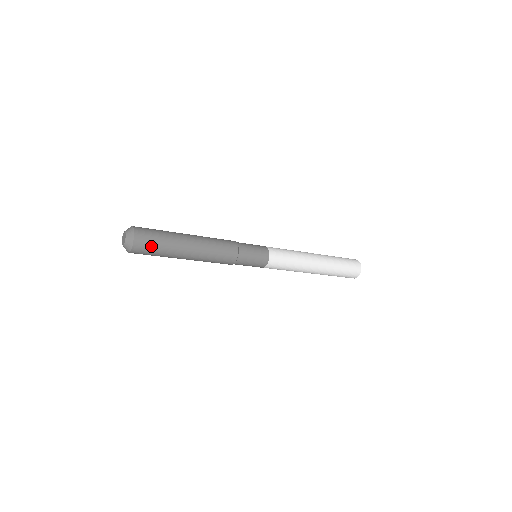
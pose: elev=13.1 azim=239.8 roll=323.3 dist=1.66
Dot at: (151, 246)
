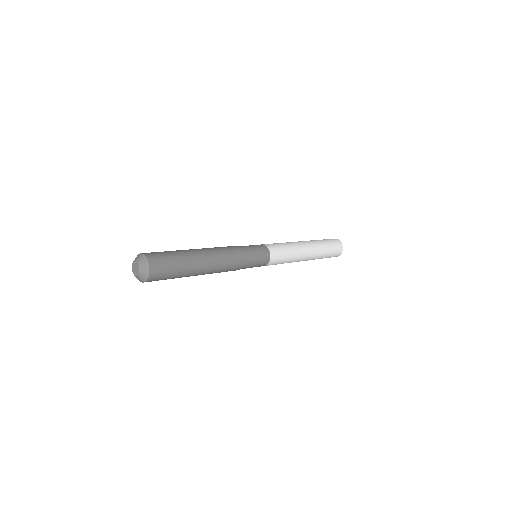
Dot at: occluded
